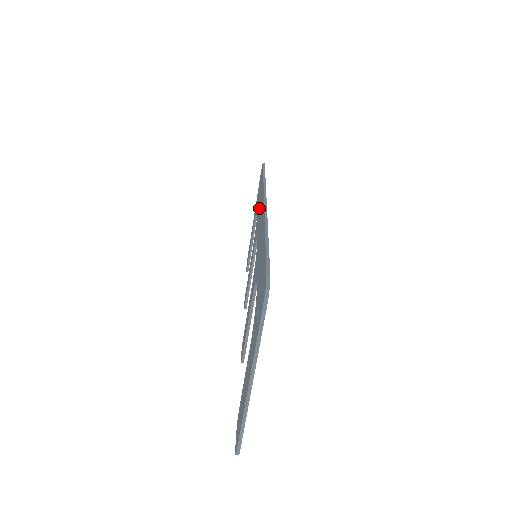
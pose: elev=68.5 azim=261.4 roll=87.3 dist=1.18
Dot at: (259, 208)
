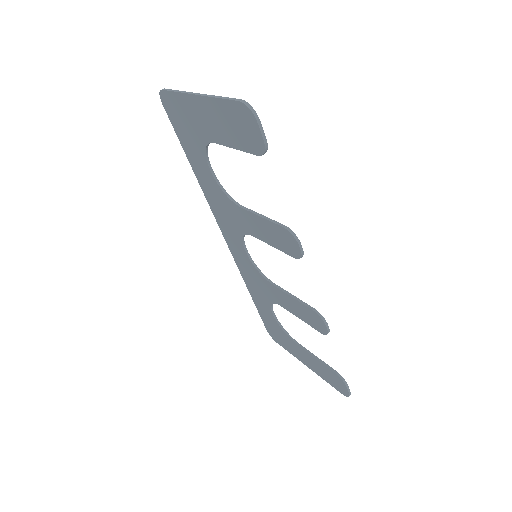
Dot at: (255, 285)
